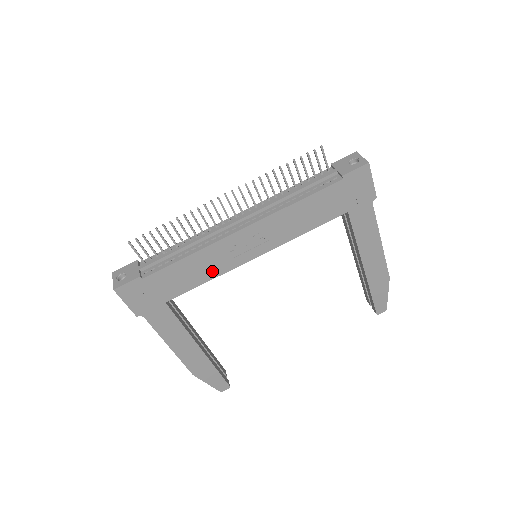
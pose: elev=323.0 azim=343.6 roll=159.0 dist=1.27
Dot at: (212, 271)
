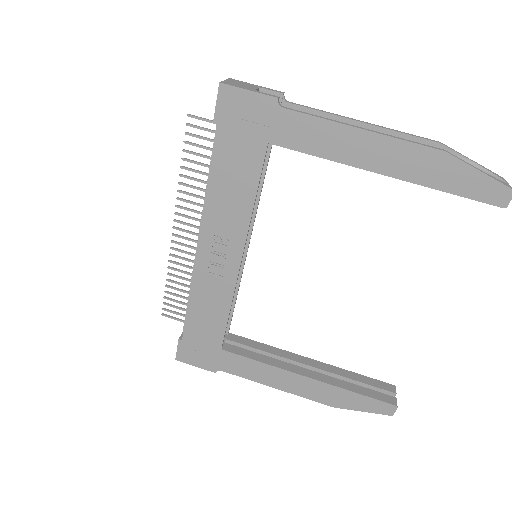
Dot at: (222, 299)
